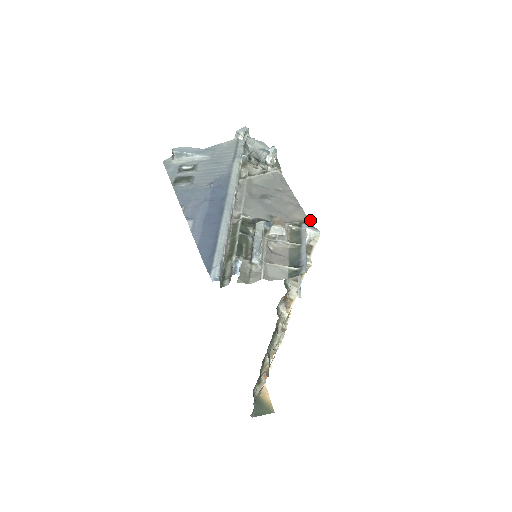
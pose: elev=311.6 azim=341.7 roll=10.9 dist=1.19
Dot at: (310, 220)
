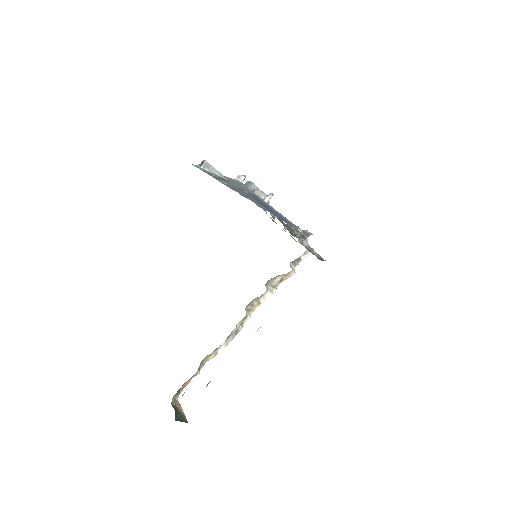
Dot at: occluded
